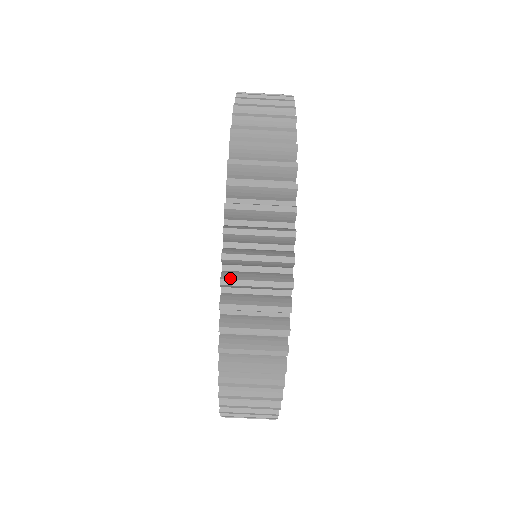
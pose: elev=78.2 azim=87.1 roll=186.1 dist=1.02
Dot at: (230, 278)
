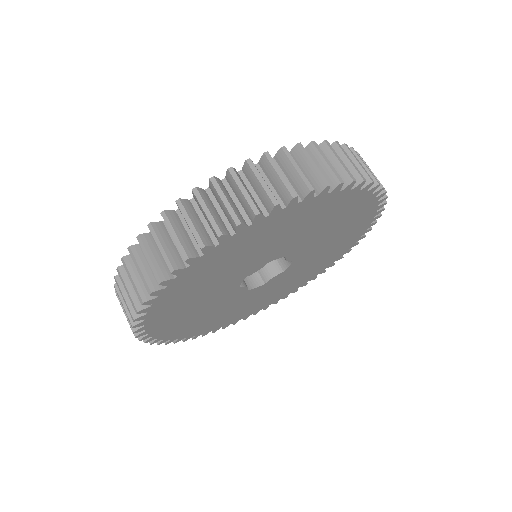
Dot at: (218, 182)
